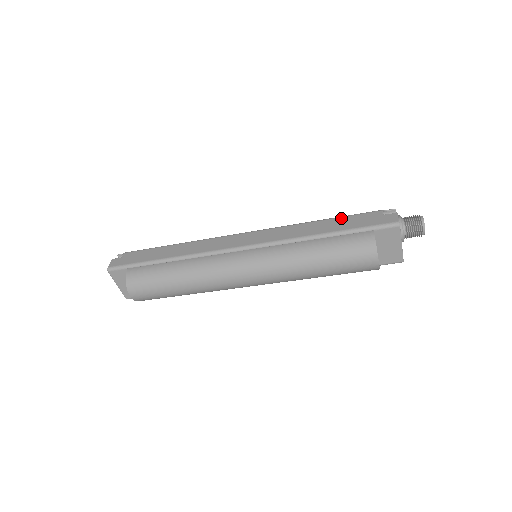
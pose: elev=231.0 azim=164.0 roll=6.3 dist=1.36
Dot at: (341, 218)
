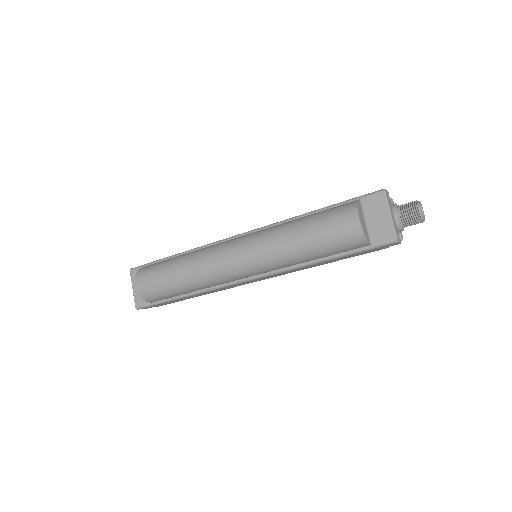
Dot at: occluded
